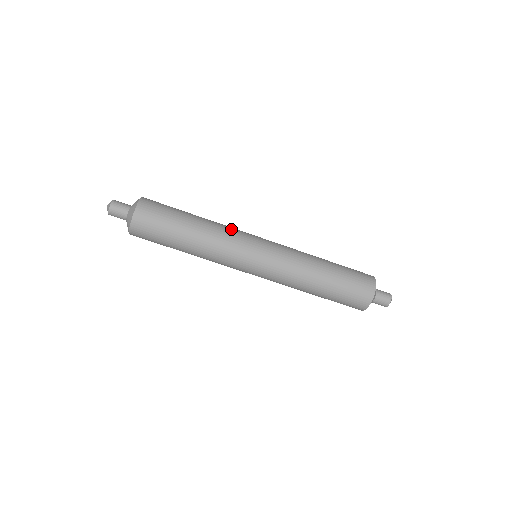
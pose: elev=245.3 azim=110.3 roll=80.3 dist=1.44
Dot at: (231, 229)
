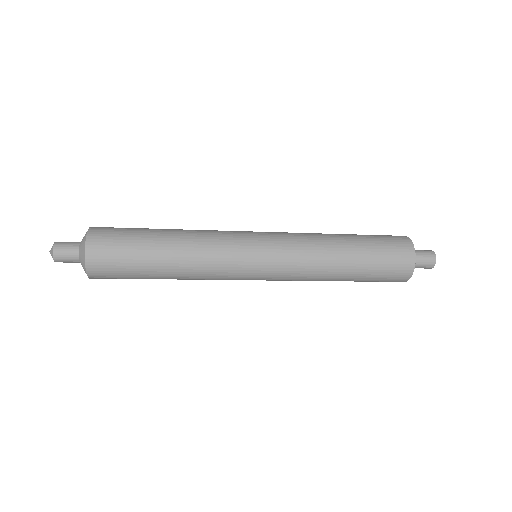
Dot at: (215, 235)
